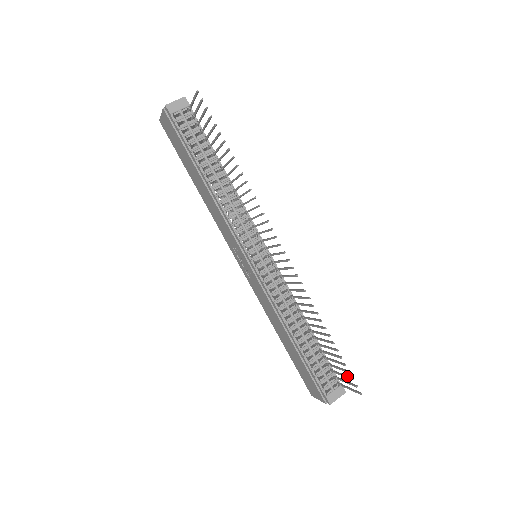
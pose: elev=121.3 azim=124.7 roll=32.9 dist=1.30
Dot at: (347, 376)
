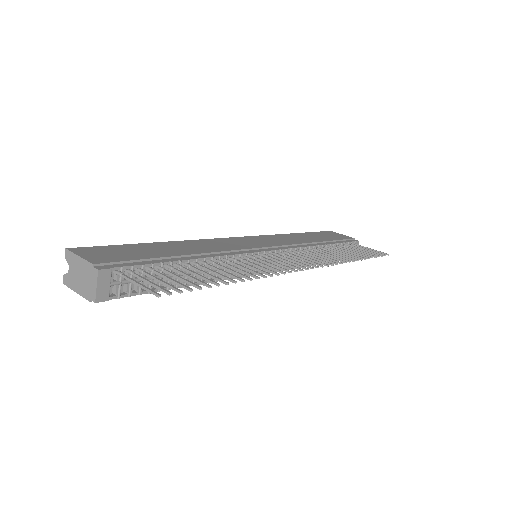
Dot at: occluded
